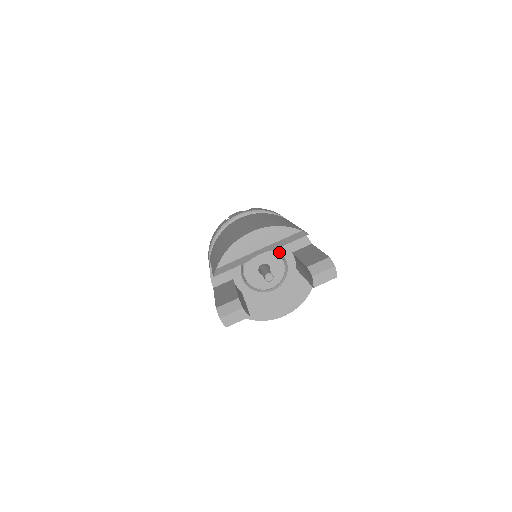
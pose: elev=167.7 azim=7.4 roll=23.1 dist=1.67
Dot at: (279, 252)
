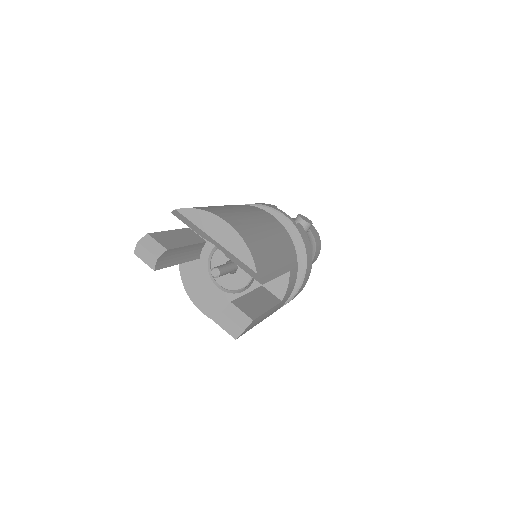
Dot at: occluded
